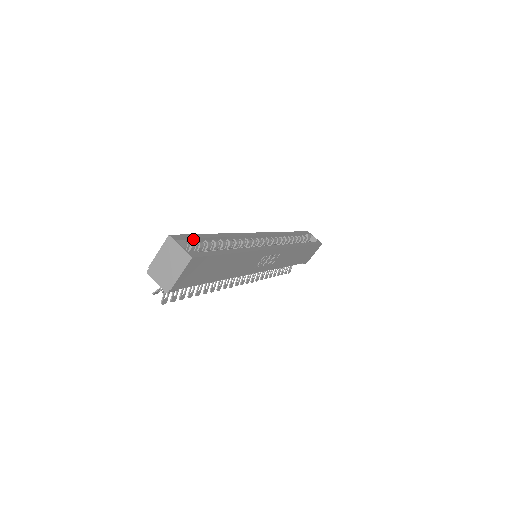
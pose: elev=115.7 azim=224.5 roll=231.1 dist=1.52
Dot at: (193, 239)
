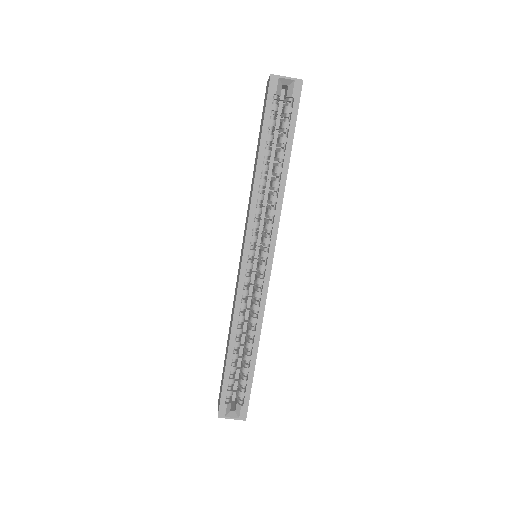
Dot at: (227, 390)
